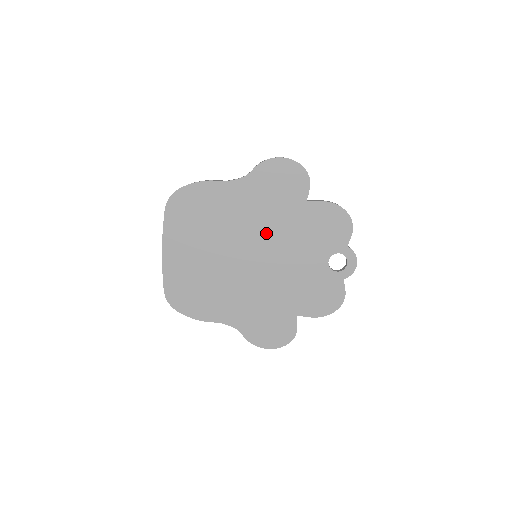
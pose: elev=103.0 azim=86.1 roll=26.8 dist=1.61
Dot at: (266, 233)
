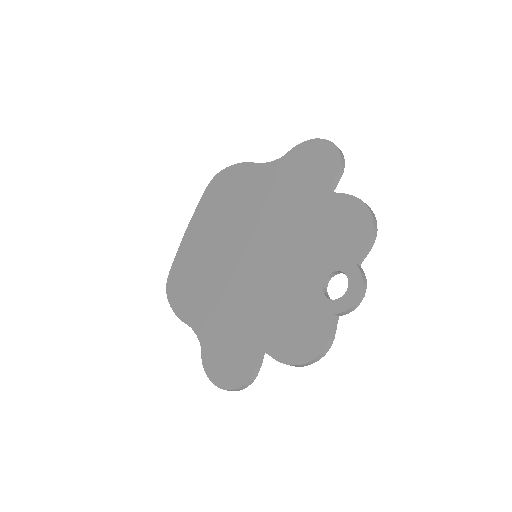
Dot at: (273, 226)
